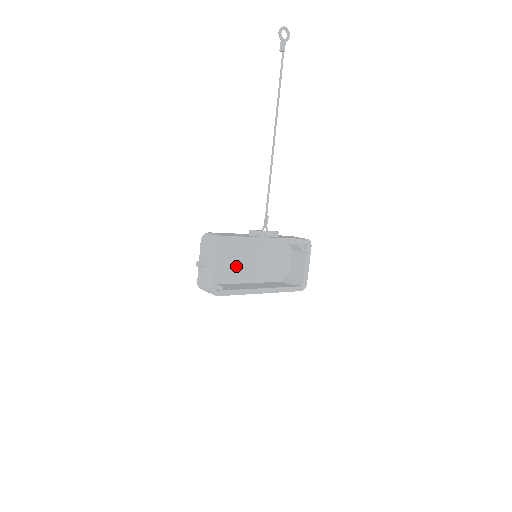
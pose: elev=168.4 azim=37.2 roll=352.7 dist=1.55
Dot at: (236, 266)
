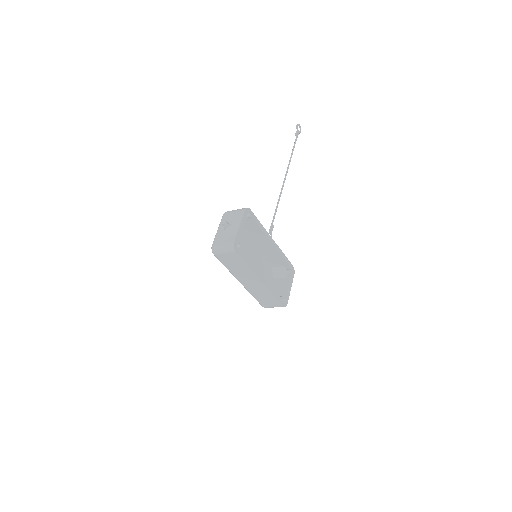
Dot at: occluded
